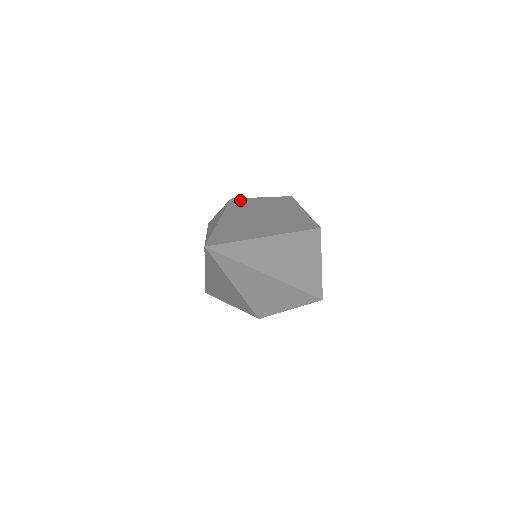
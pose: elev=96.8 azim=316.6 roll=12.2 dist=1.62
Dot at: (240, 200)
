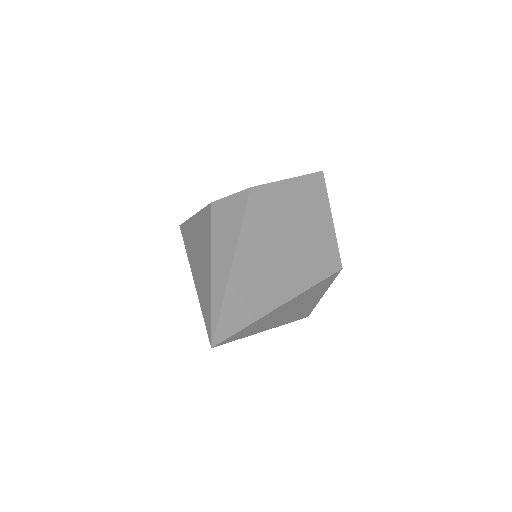
Dot at: (262, 192)
